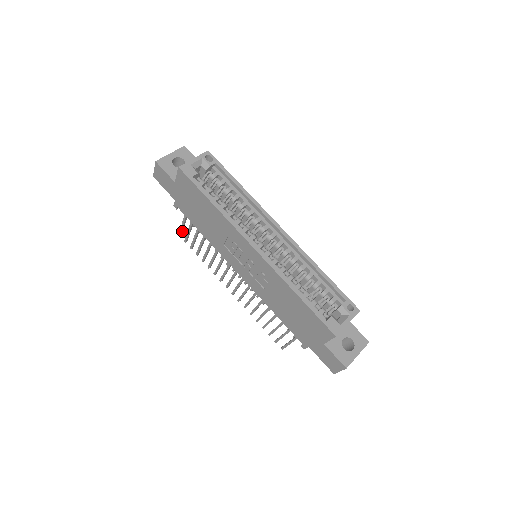
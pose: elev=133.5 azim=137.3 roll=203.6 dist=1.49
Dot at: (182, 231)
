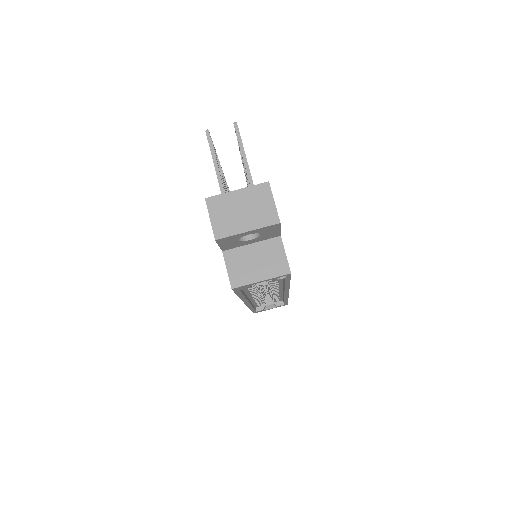
Dot at: (212, 144)
